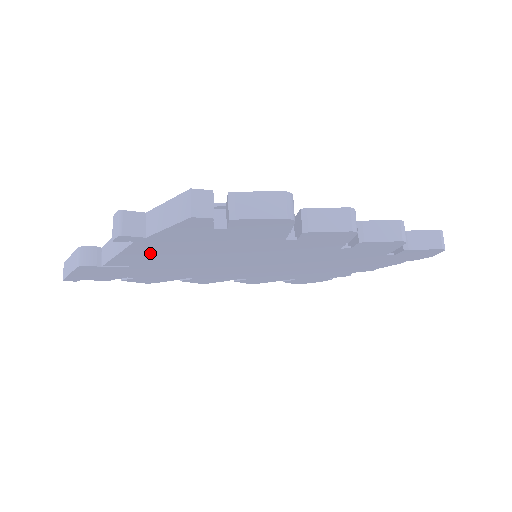
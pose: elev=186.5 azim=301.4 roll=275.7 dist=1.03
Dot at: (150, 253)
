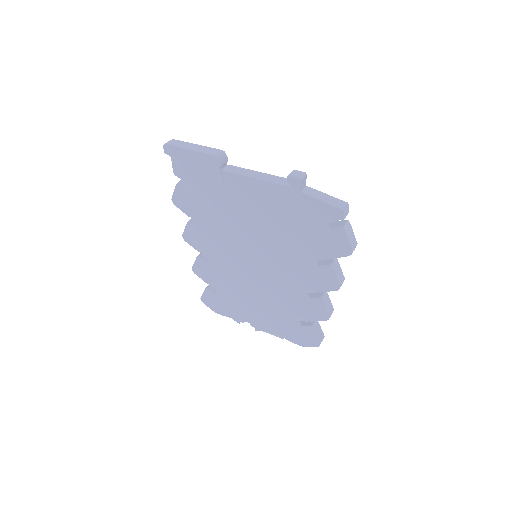
Dot at: (266, 196)
